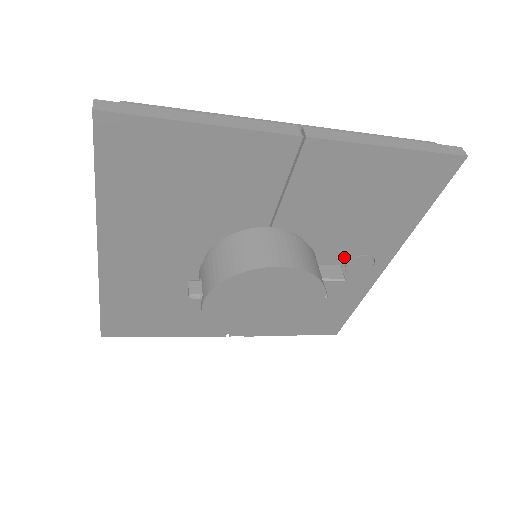
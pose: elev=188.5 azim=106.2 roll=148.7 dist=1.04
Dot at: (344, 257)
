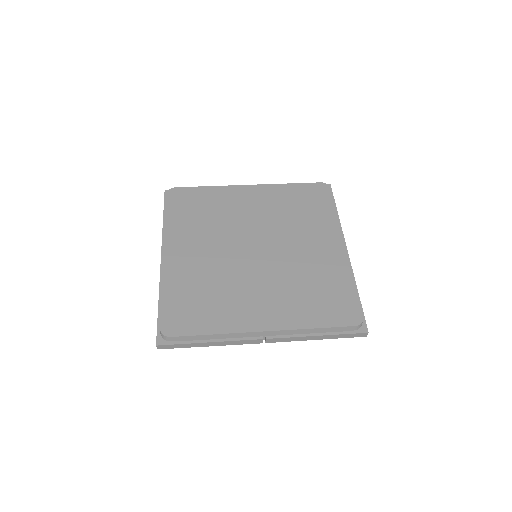
Dot at: occluded
